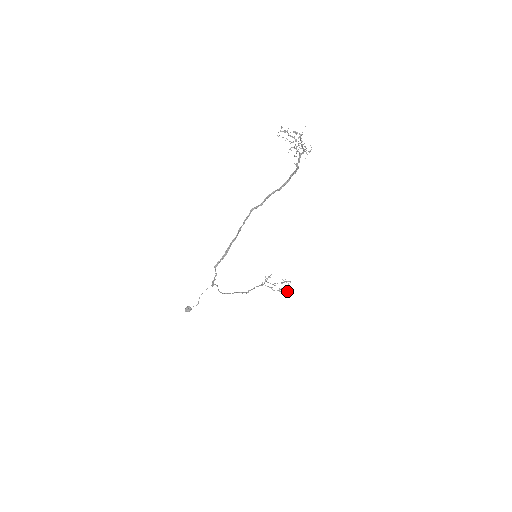
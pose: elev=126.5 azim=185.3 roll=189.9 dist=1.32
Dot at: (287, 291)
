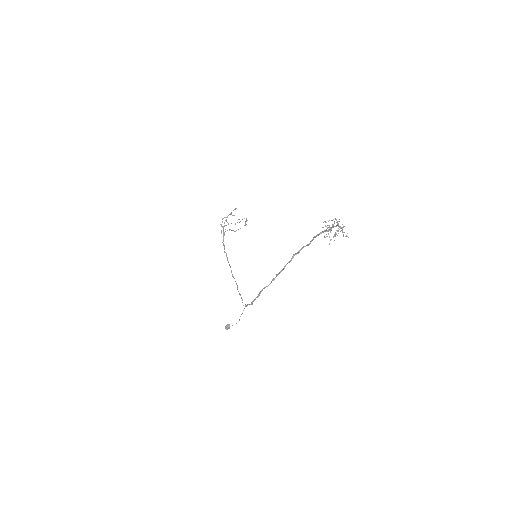
Dot at: (246, 224)
